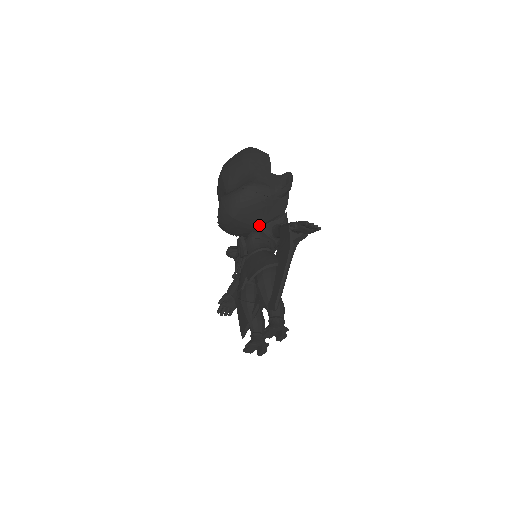
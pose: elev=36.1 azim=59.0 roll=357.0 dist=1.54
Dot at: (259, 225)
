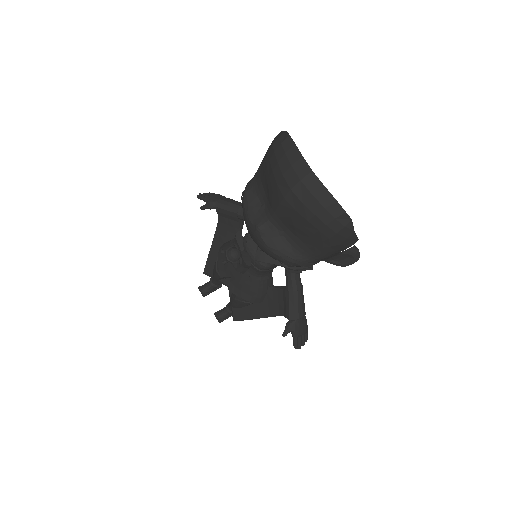
Dot at: occluded
